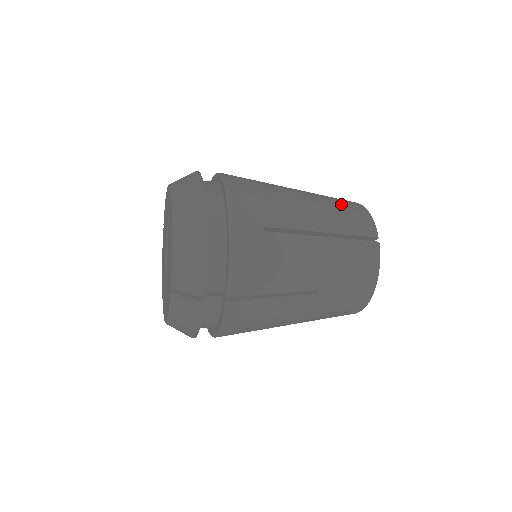
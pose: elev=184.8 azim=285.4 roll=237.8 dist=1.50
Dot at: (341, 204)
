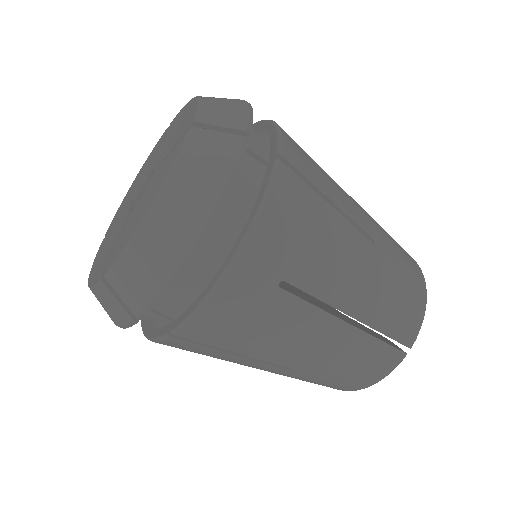
Dot at: occluded
